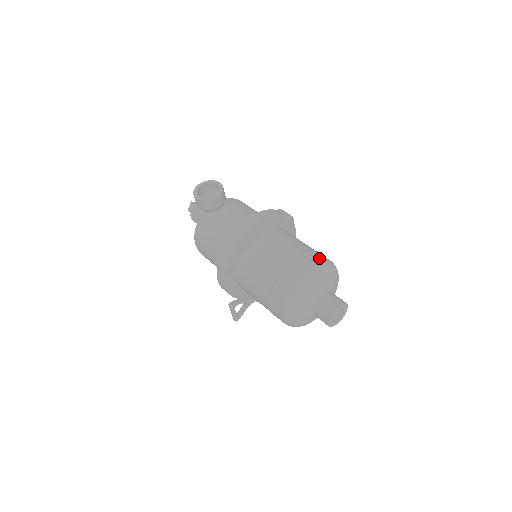
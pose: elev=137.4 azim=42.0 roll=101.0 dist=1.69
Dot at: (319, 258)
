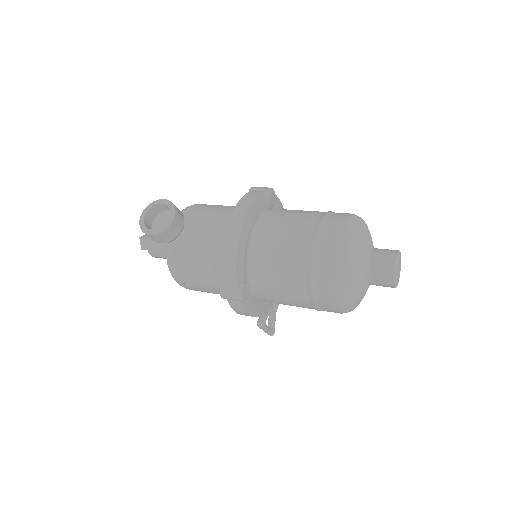
Dot at: (339, 219)
